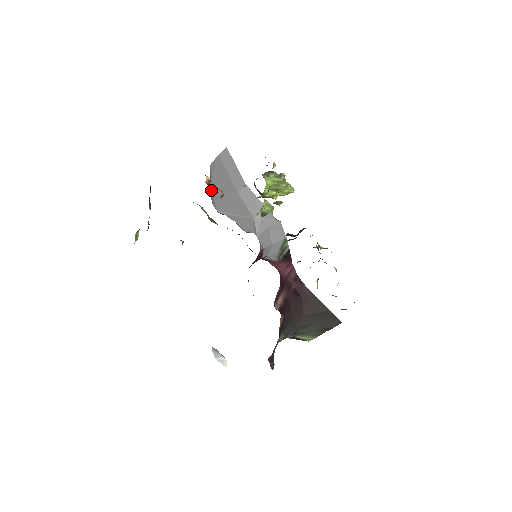
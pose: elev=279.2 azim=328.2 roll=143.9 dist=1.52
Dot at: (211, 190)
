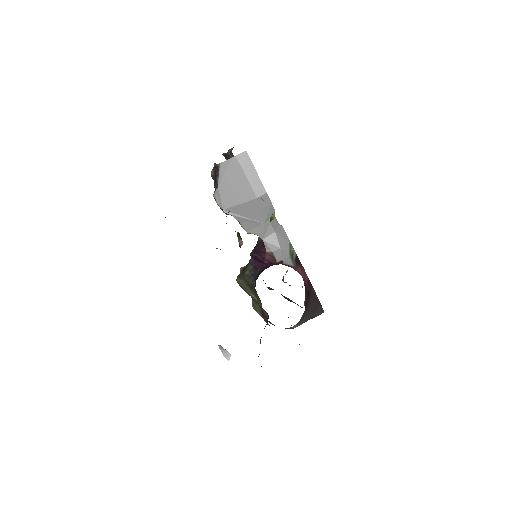
Dot at: (218, 189)
